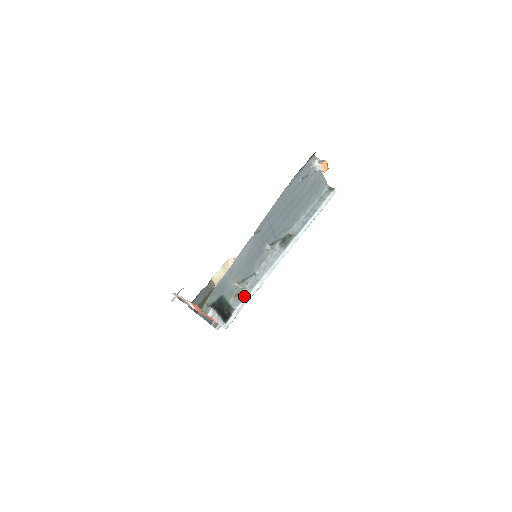
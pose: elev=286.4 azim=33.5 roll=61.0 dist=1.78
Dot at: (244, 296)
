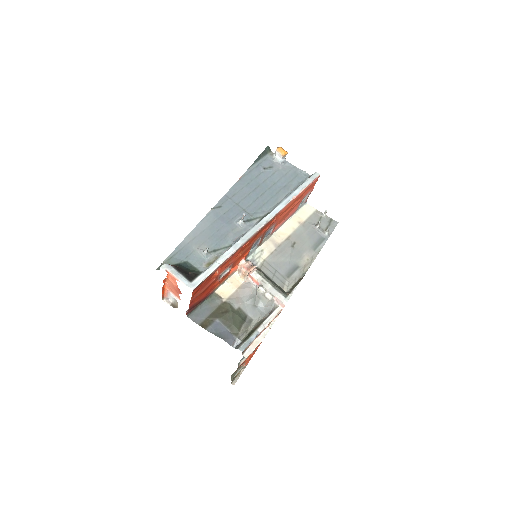
Dot at: (215, 261)
